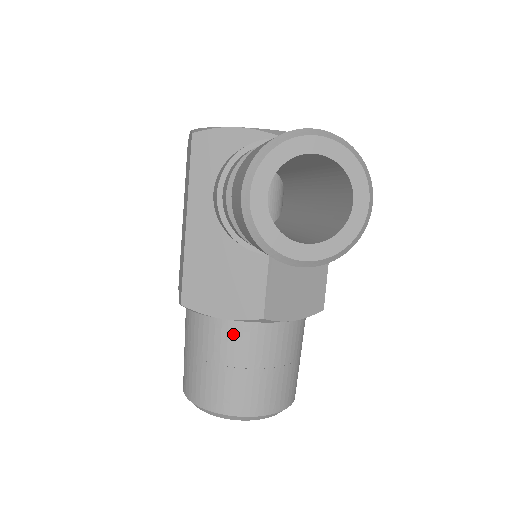
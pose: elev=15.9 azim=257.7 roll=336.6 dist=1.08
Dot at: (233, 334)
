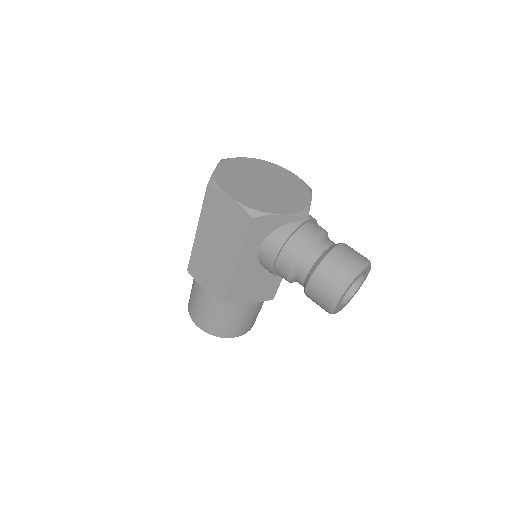
Dot at: (251, 306)
